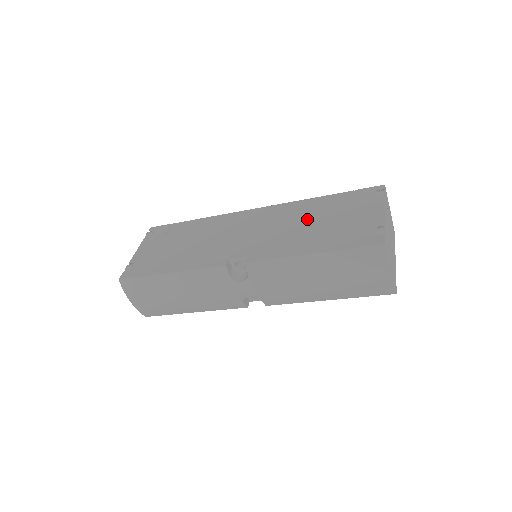
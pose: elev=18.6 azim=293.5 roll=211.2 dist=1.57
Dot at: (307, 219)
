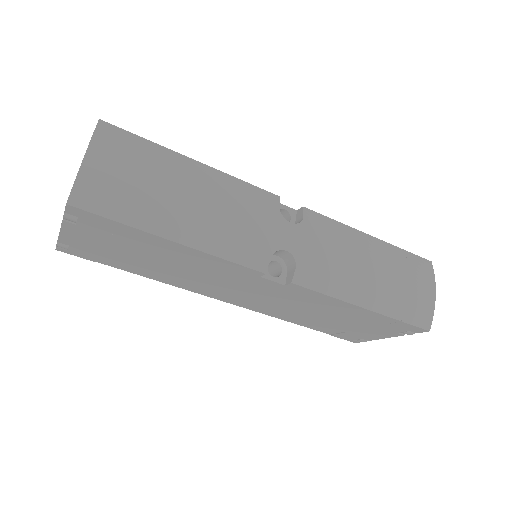
Dot at: occluded
